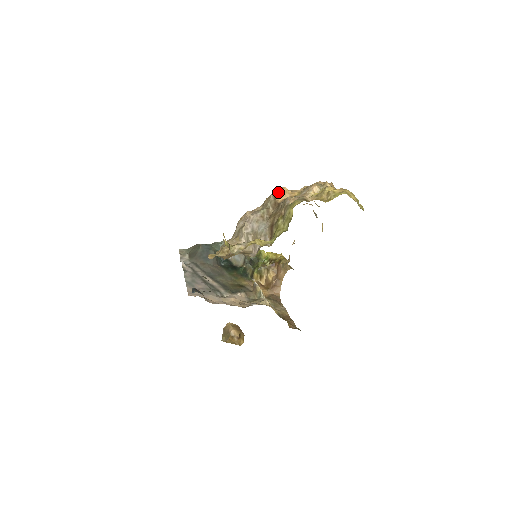
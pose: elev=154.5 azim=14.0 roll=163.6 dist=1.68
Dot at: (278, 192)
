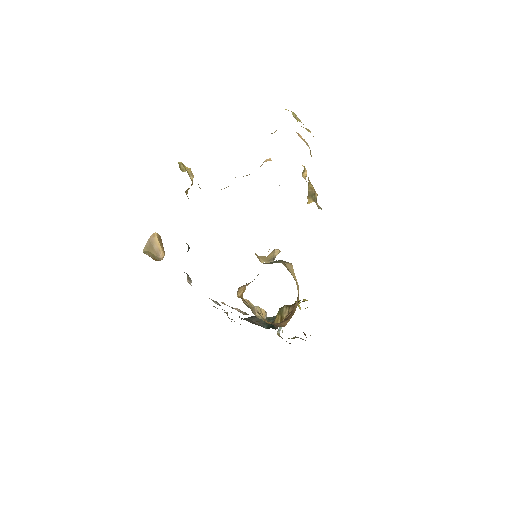
Dot at: occluded
